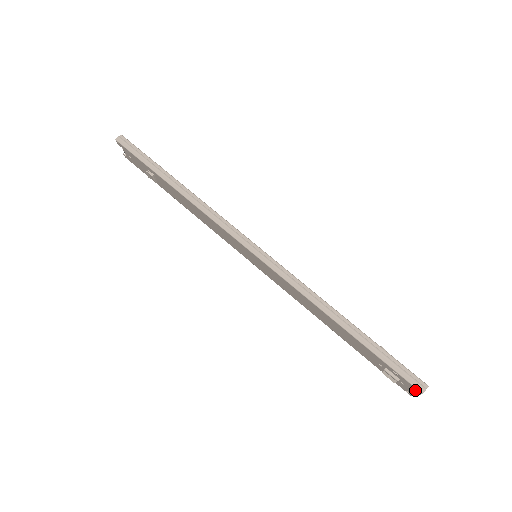
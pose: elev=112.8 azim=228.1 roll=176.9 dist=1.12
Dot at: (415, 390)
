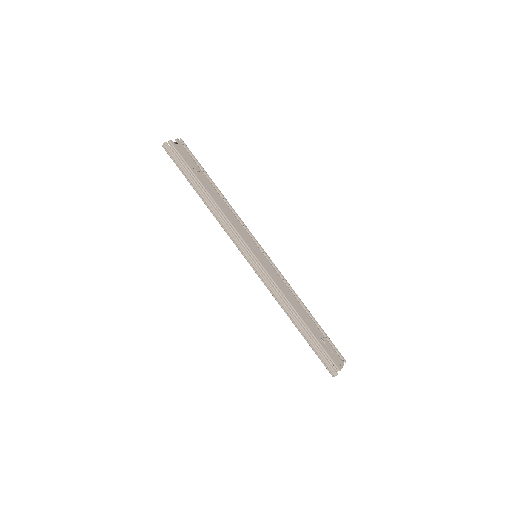
Dot at: occluded
